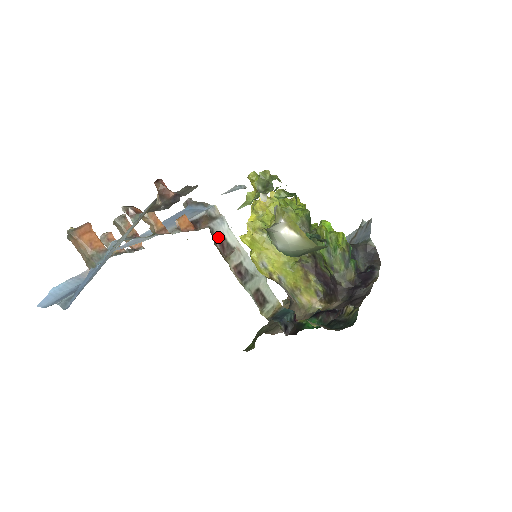
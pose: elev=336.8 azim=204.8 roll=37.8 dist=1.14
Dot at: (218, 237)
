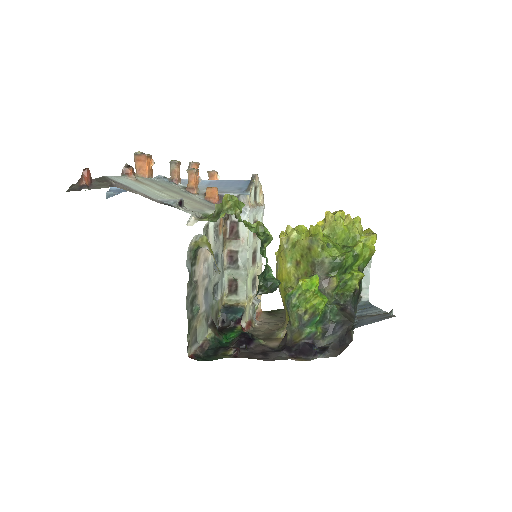
Dot at: (233, 220)
